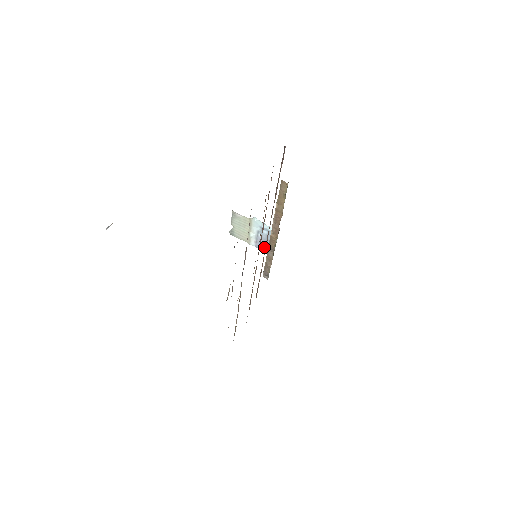
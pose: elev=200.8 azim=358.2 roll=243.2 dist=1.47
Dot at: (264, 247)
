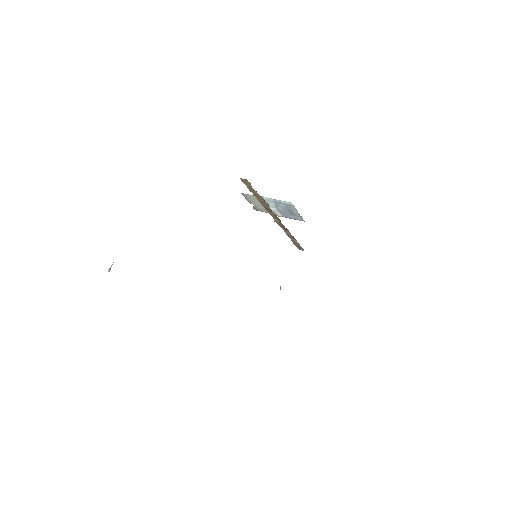
Dot at: (292, 216)
